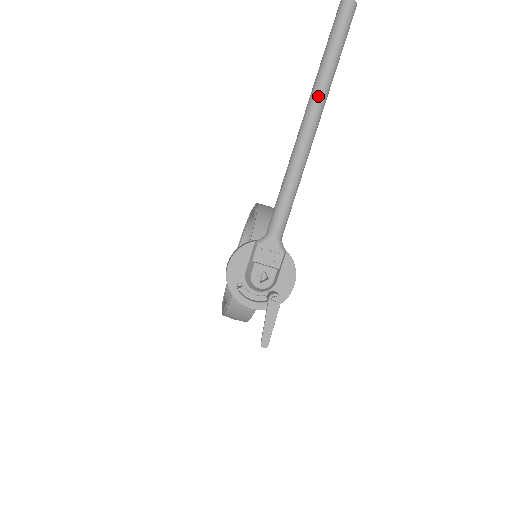
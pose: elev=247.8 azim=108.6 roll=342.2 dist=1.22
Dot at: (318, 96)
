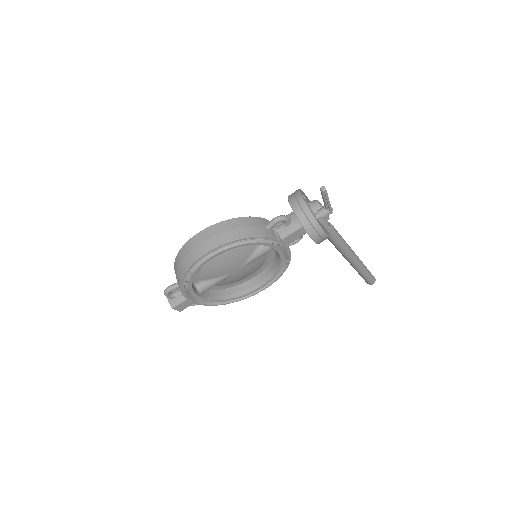
Dot at: (359, 259)
